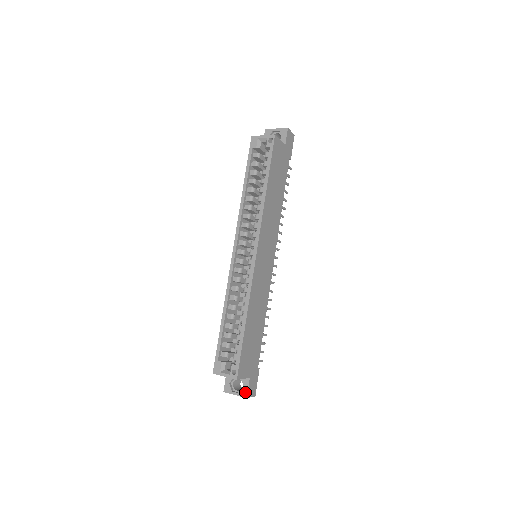
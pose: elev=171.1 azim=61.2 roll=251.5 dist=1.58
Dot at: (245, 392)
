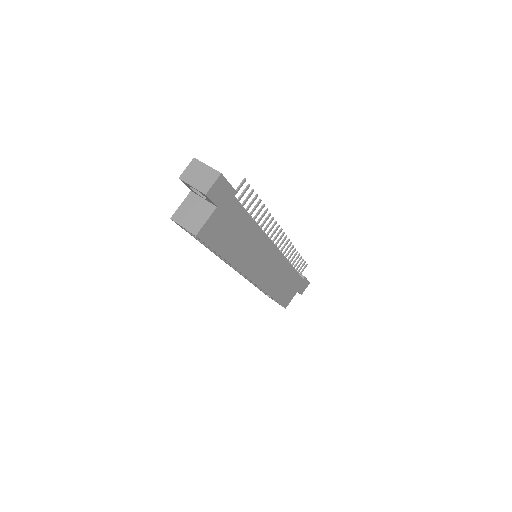
Dot at: (299, 293)
